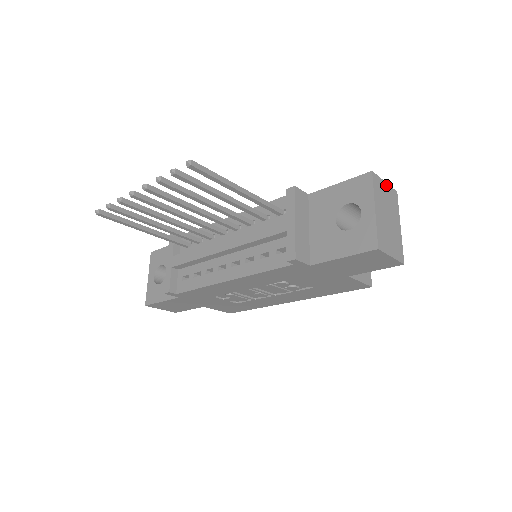
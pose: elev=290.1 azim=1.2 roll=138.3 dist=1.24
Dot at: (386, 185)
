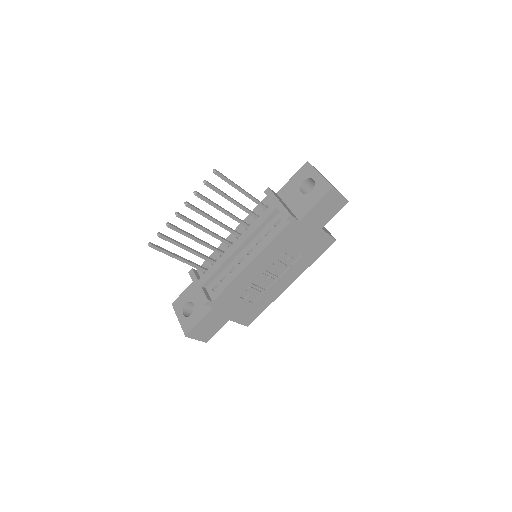
Dot at: occluded
